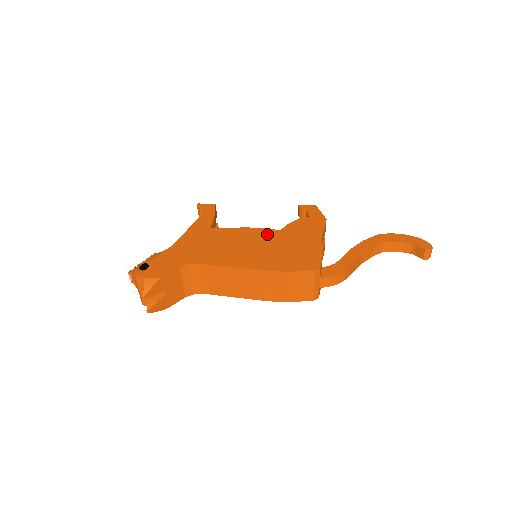
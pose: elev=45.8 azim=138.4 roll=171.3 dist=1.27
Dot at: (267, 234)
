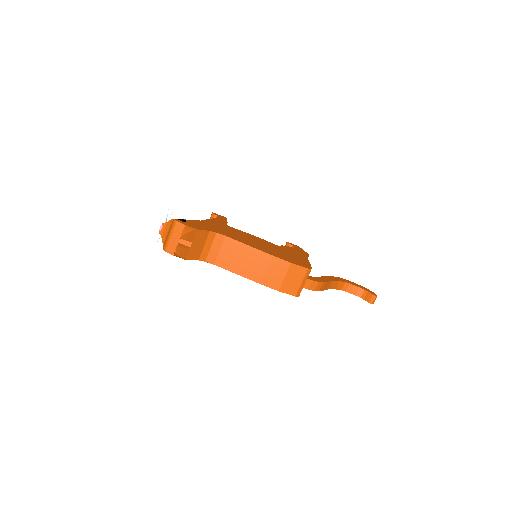
Dot at: (269, 243)
